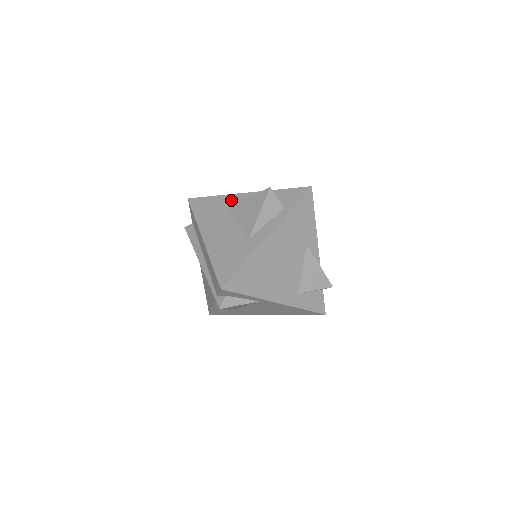
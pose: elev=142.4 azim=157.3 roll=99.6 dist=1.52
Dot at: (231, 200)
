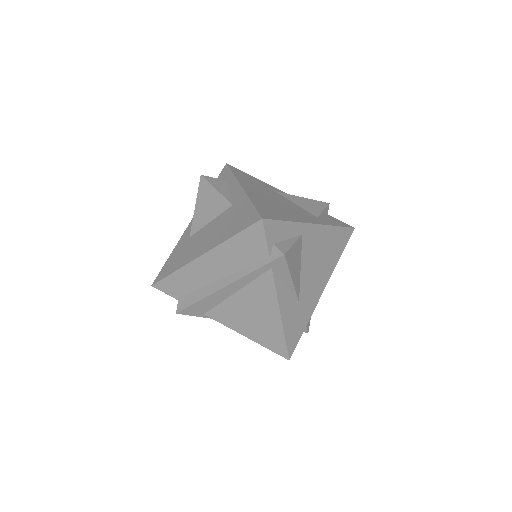
Dot at: (186, 235)
